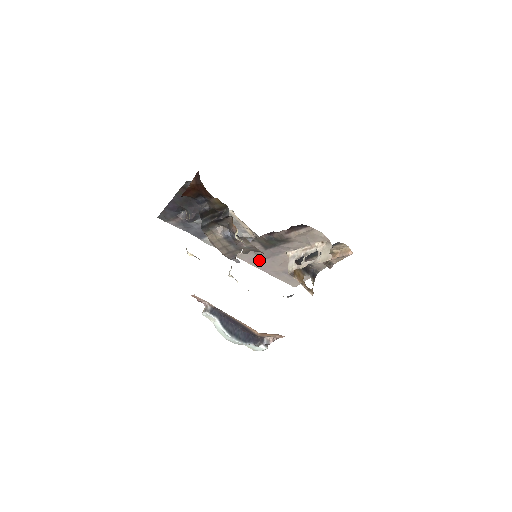
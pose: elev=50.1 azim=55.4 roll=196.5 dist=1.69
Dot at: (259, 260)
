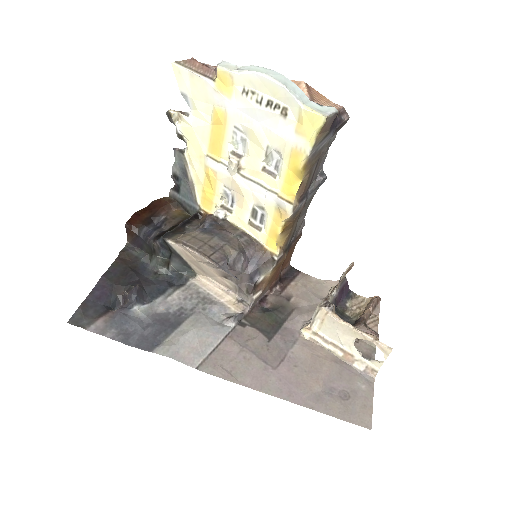
Dot at: (271, 373)
